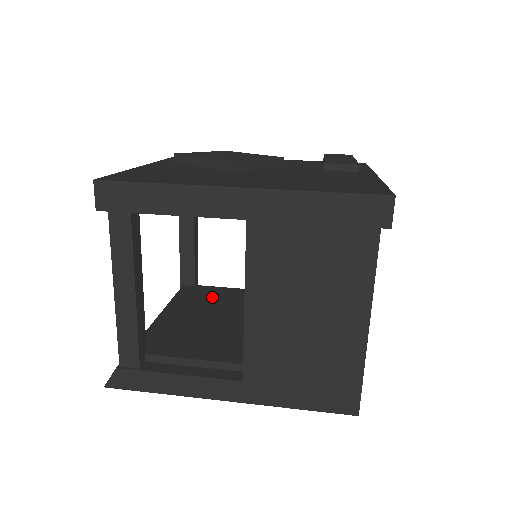
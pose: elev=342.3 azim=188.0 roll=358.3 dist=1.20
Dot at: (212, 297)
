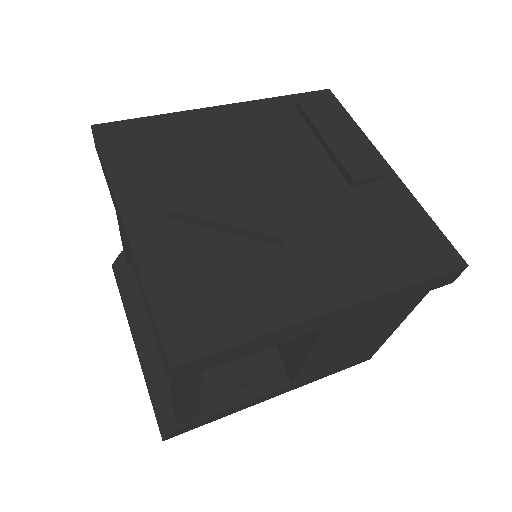
Dot at: occluded
